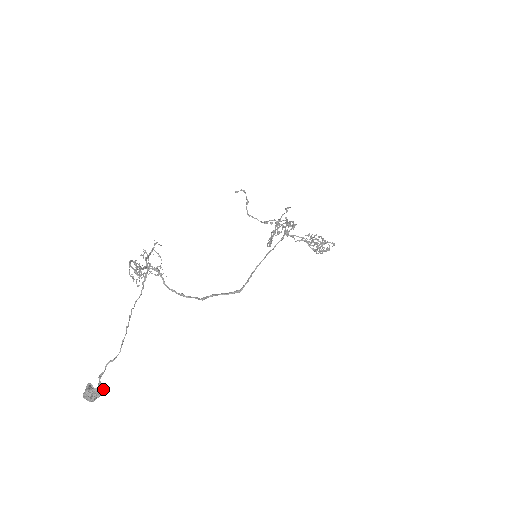
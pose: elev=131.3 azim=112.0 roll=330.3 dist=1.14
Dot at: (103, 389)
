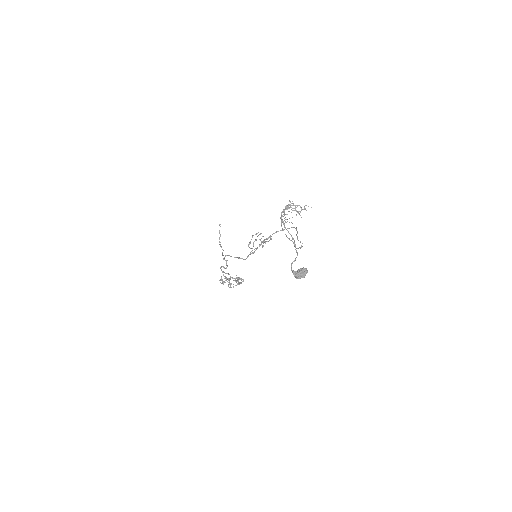
Dot at: occluded
